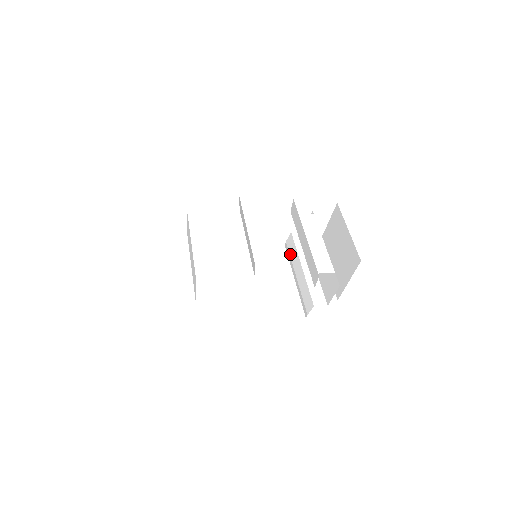
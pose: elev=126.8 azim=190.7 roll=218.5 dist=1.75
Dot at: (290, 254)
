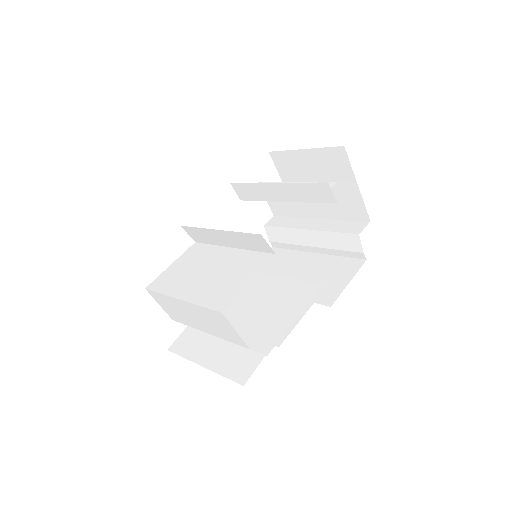
Dot at: (285, 242)
